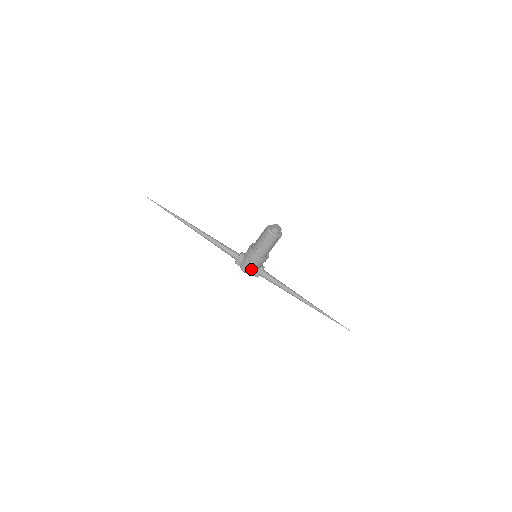
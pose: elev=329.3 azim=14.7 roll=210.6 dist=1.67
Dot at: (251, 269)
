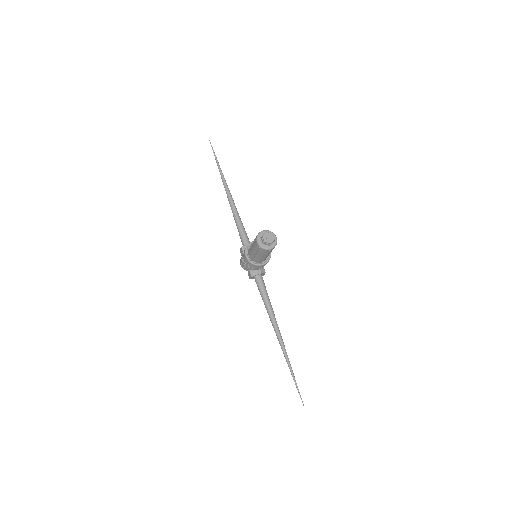
Dot at: (244, 266)
